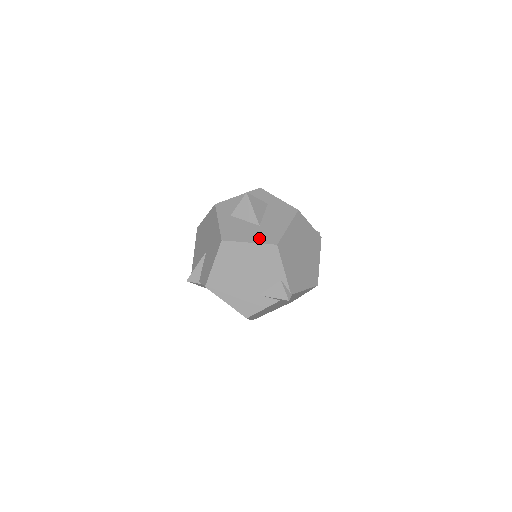
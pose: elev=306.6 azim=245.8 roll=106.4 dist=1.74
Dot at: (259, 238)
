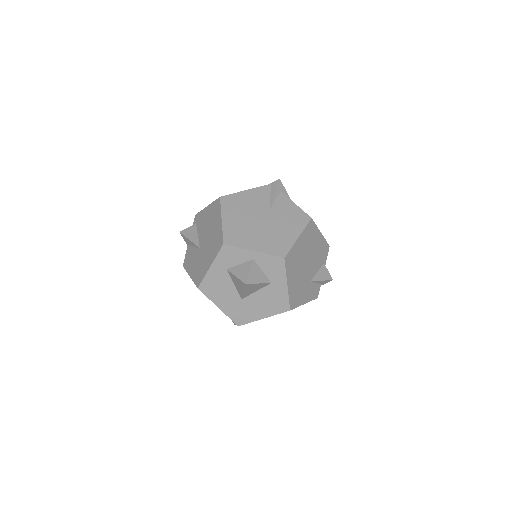
Dot at: (230, 310)
